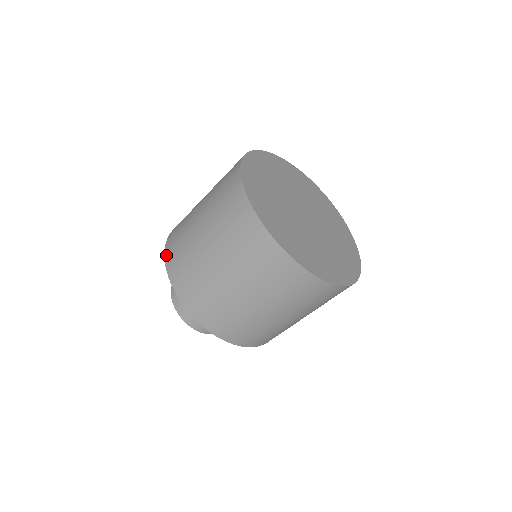
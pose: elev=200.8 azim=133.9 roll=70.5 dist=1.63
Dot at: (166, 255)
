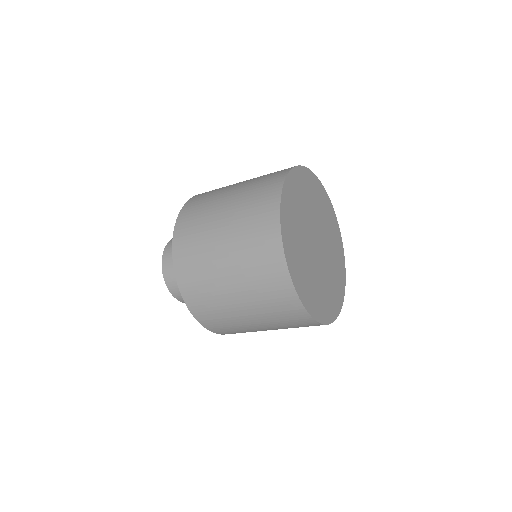
Dot at: (187, 301)
